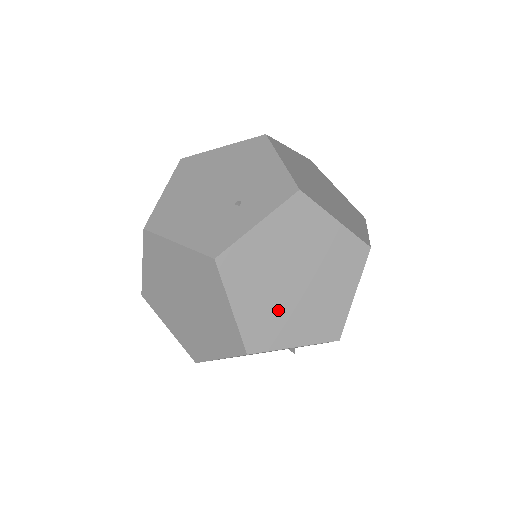
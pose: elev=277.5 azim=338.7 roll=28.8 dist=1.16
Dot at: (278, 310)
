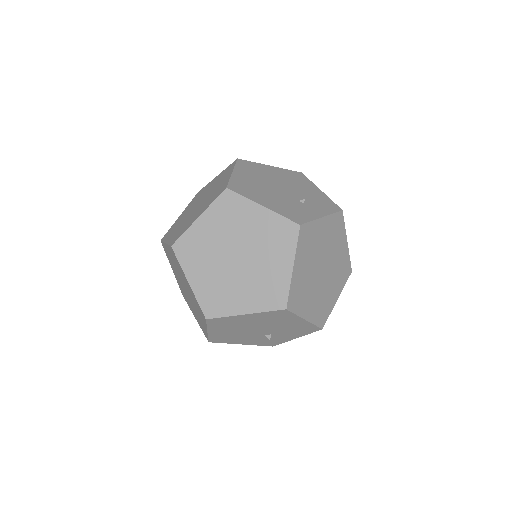
Dot at: (309, 285)
